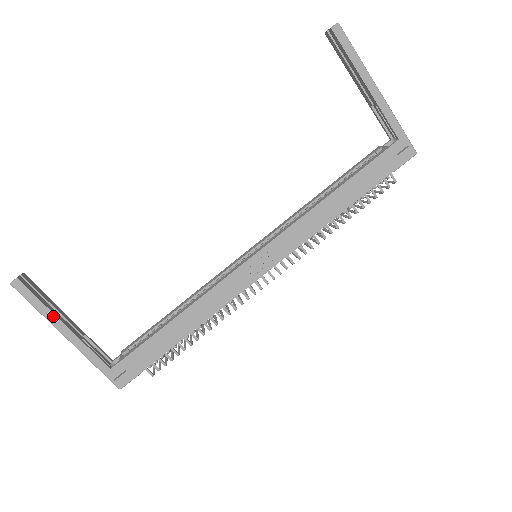
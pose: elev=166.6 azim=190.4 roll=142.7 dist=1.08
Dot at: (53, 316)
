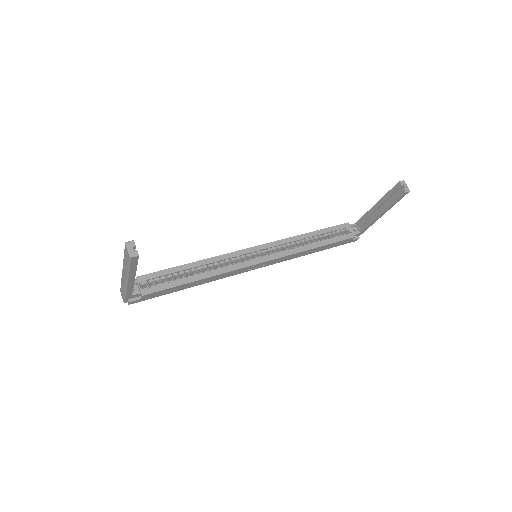
Dot at: (134, 273)
